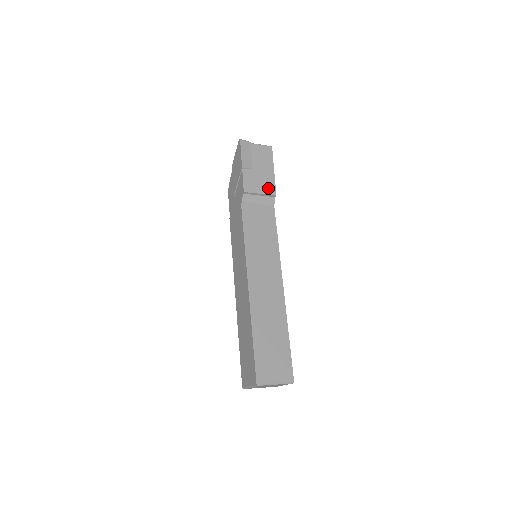
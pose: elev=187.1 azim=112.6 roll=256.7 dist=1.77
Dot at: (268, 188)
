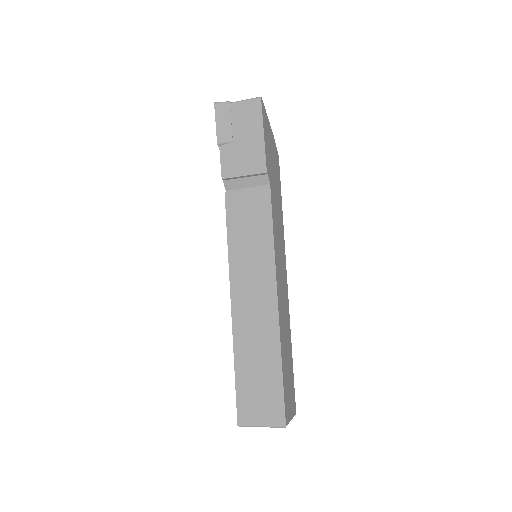
Dot at: (255, 164)
